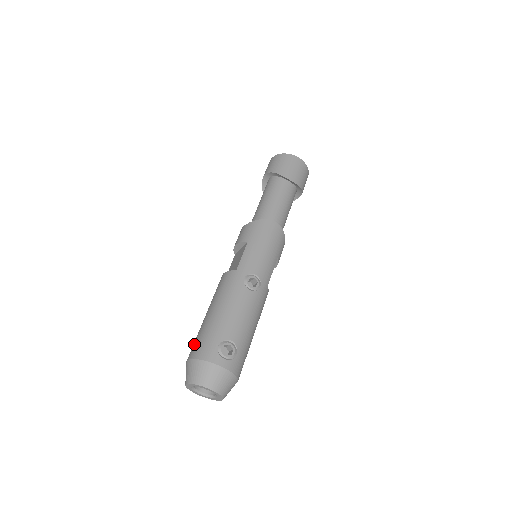
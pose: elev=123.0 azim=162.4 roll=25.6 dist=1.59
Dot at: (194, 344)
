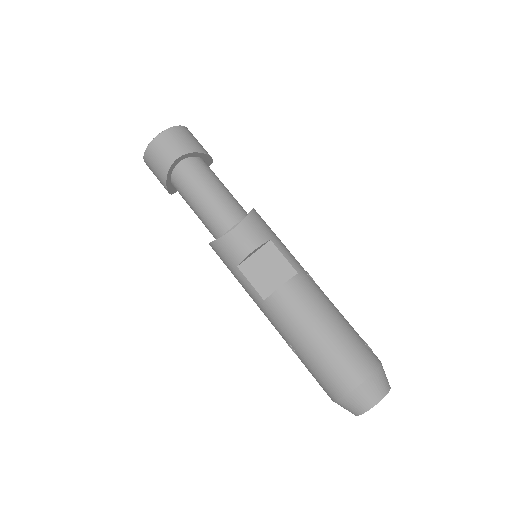
Dot at: (349, 366)
